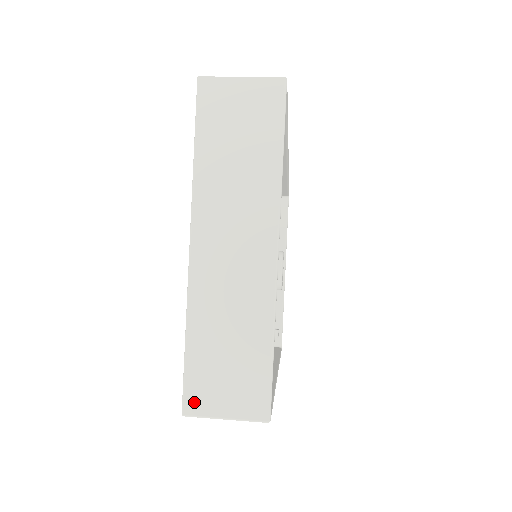
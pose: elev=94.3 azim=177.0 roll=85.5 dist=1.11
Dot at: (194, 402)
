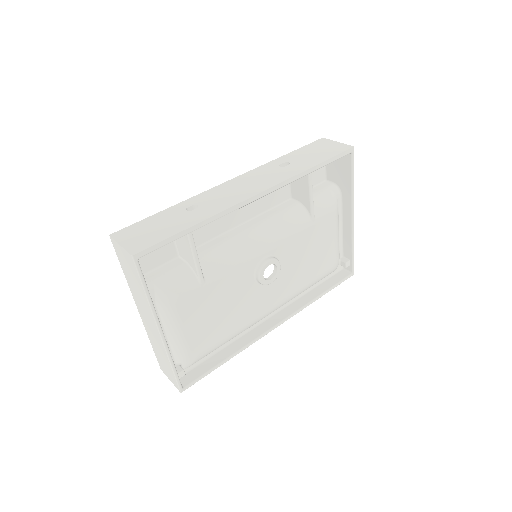
Dot at: (161, 368)
